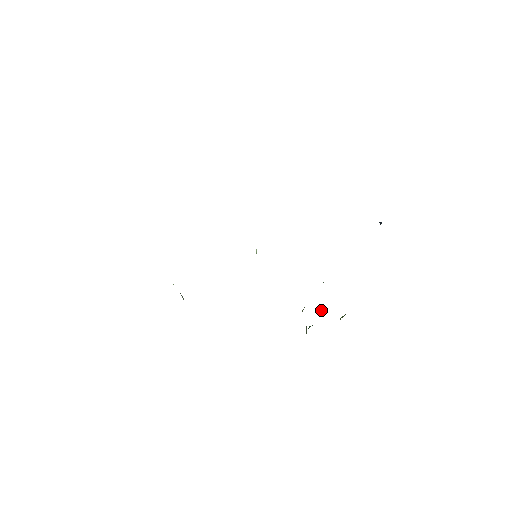
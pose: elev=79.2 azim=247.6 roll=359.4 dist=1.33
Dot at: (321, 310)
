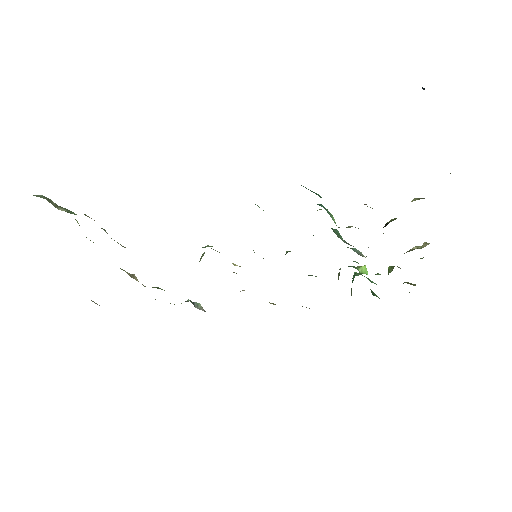
Dot at: (361, 267)
